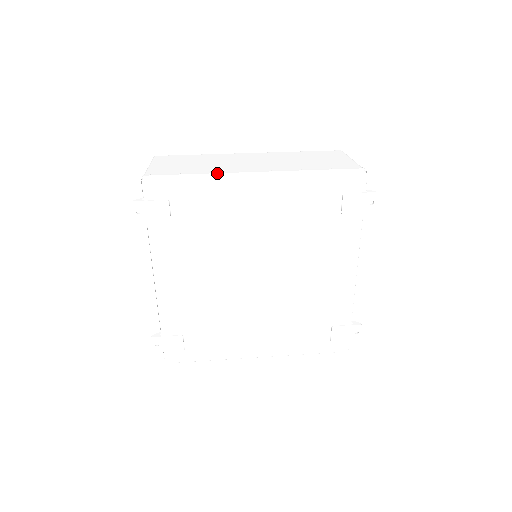
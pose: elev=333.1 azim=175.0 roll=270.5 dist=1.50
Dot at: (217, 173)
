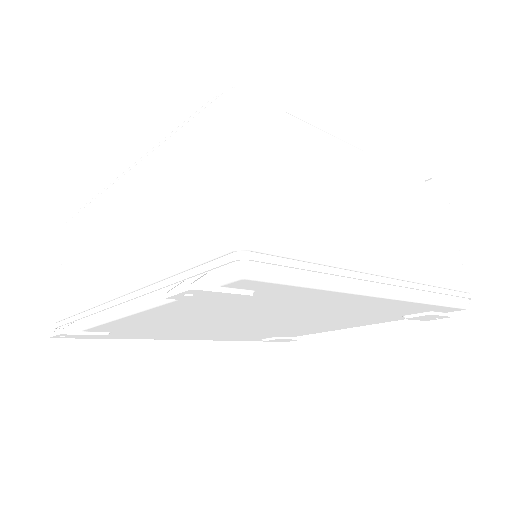
Dot at: (351, 277)
